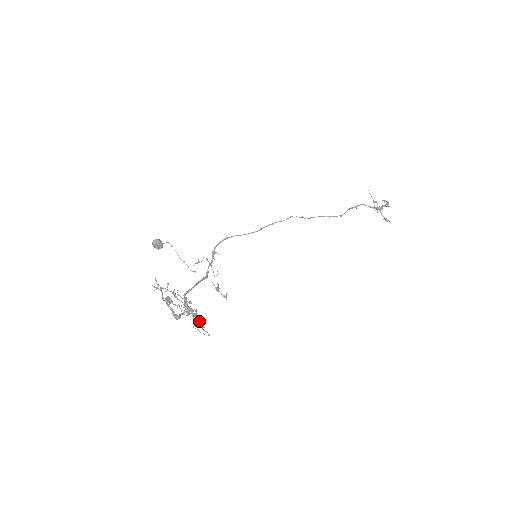
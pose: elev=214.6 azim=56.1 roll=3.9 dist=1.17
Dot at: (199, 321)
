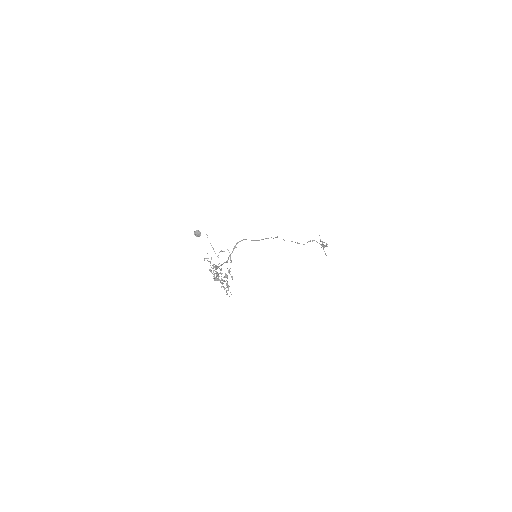
Dot at: occluded
